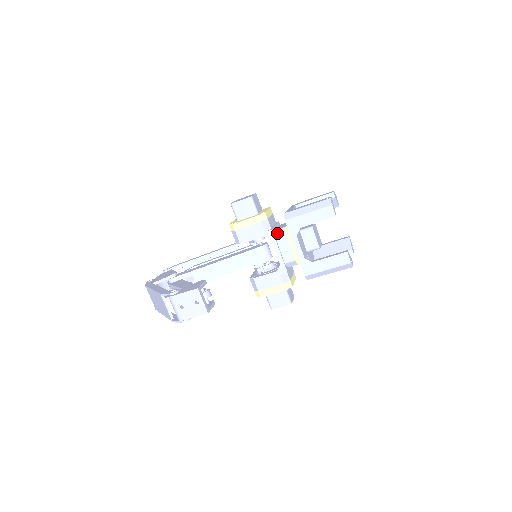
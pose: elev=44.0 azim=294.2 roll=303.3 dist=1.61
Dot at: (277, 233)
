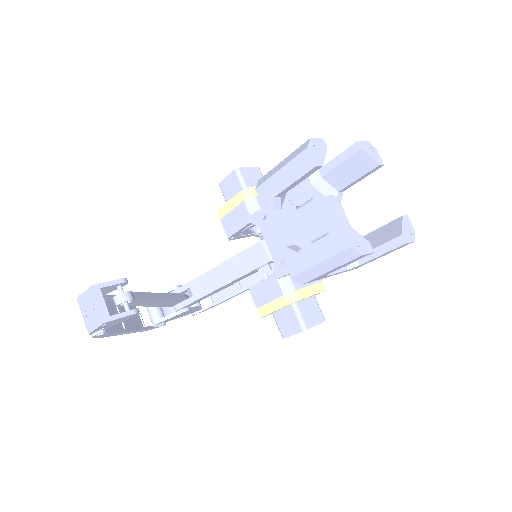
Dot at: occluded
